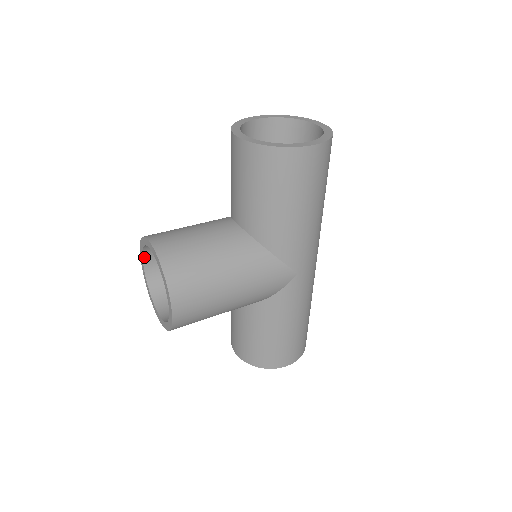
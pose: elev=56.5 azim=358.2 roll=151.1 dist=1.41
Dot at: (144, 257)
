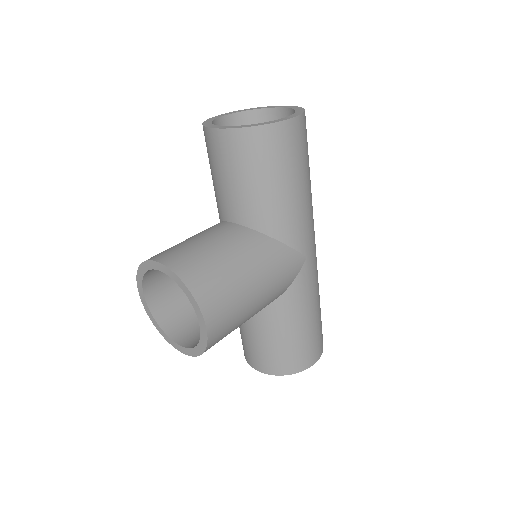
Dot at: (144, 289)
